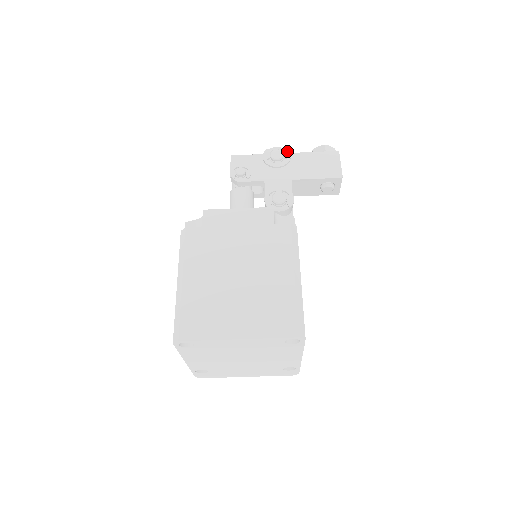
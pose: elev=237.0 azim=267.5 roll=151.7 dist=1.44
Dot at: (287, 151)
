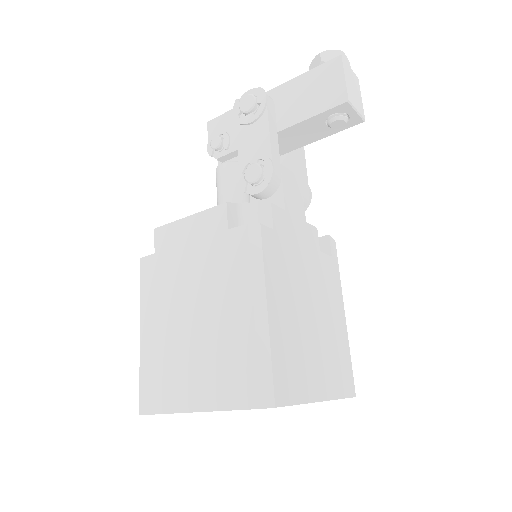
Dot at: (261, 91)
